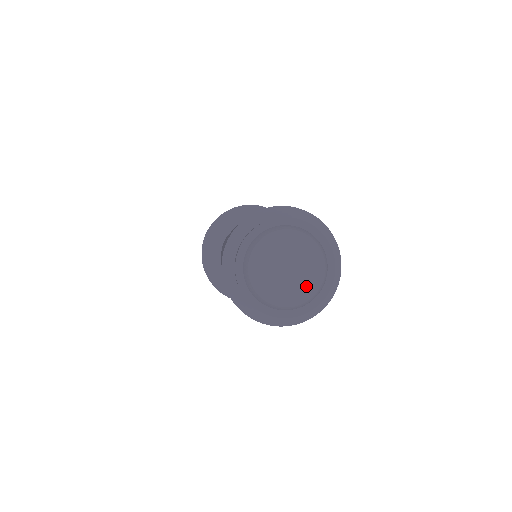
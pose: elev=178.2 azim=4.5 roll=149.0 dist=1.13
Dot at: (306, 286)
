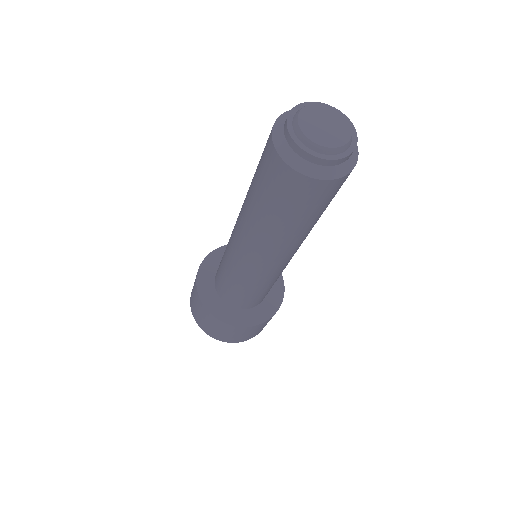
Dot at: (337, 139)
